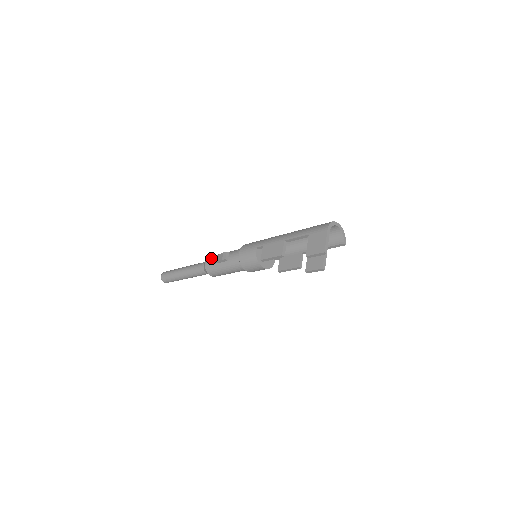
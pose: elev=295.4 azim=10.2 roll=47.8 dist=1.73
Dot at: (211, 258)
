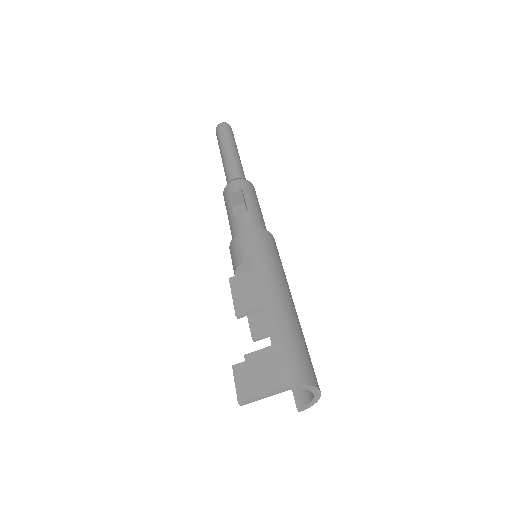
Dot at: (240, 186)
